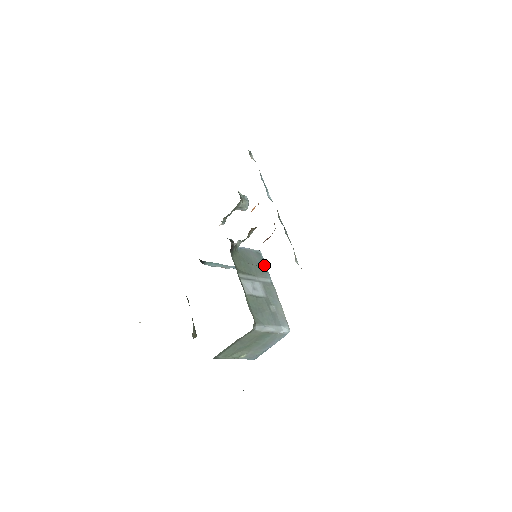
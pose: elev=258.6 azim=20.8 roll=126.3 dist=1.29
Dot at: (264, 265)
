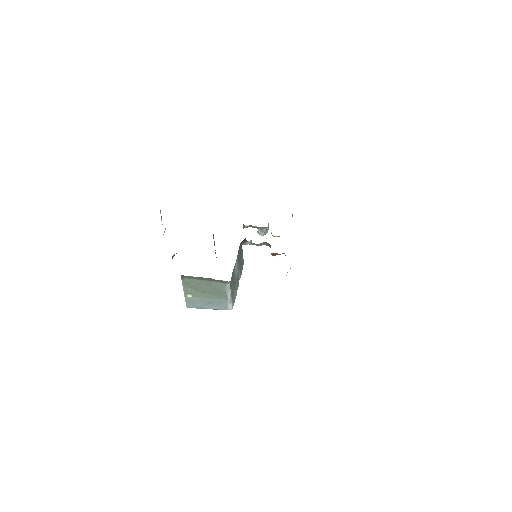
Dot at: (242, 269)
